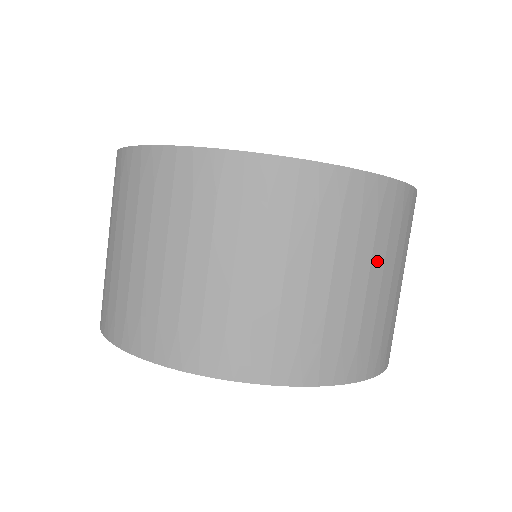
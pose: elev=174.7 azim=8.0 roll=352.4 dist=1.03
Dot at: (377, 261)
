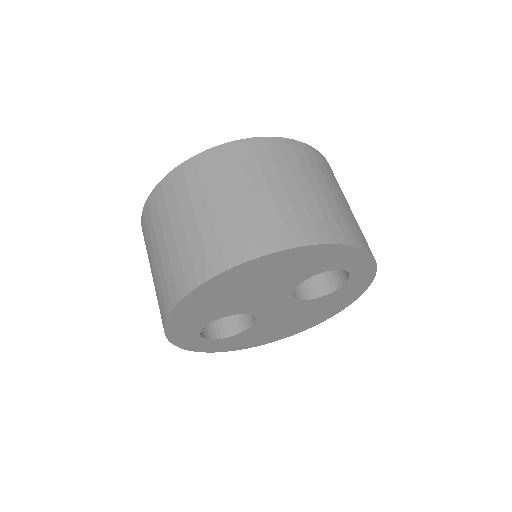
Dot at: (271, 177)
